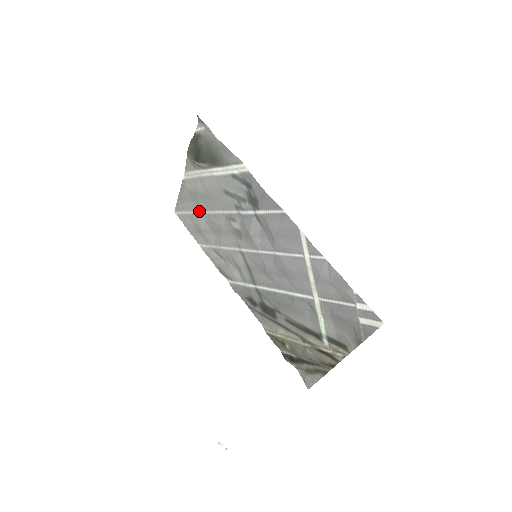
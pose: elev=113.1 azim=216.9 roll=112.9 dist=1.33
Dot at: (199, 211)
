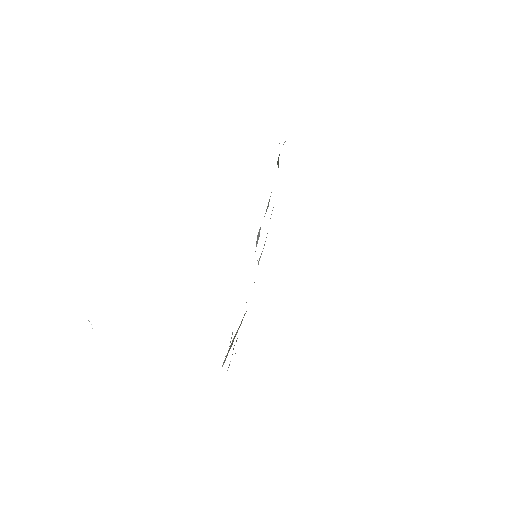
Dot at: occluded
